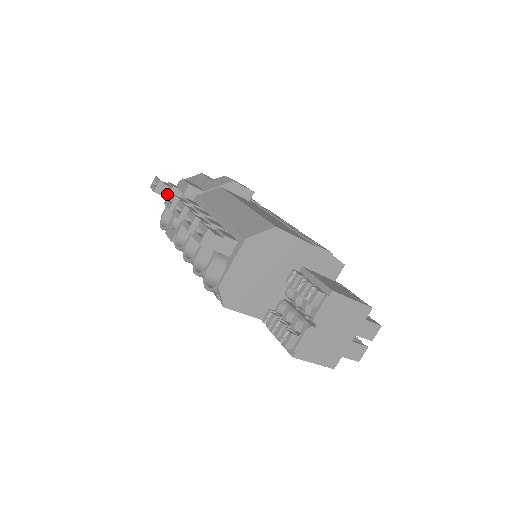
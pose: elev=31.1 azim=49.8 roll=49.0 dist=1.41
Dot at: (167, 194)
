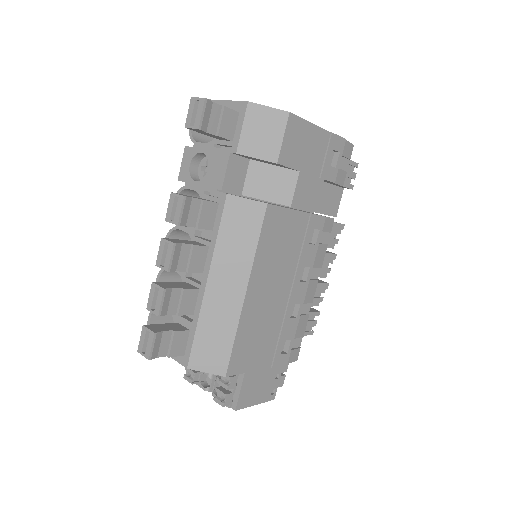
Dot at: (205, 133)
